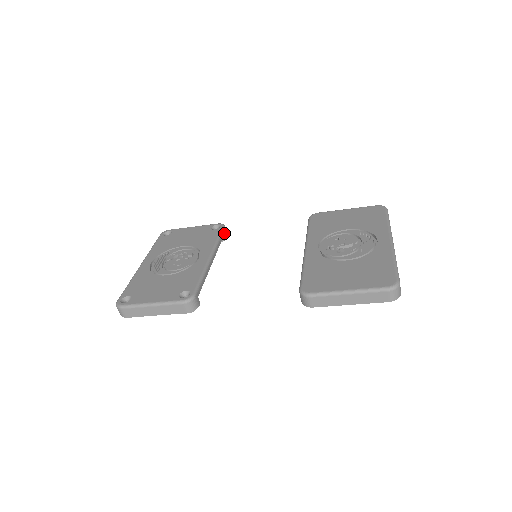
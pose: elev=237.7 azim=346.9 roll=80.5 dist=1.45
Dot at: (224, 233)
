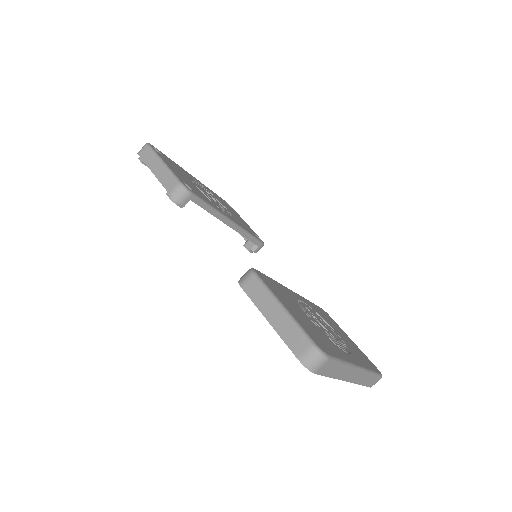
Dot at: (257, 244)
